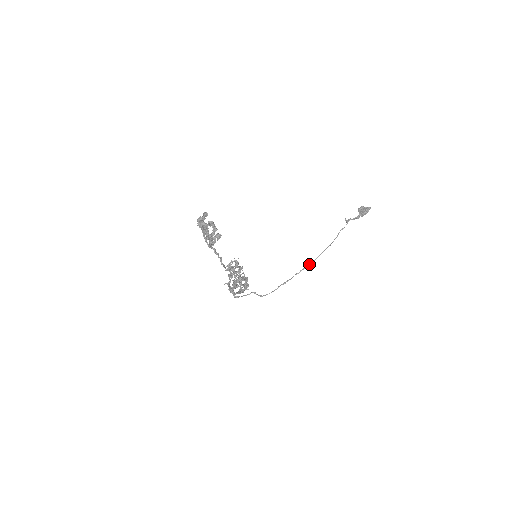
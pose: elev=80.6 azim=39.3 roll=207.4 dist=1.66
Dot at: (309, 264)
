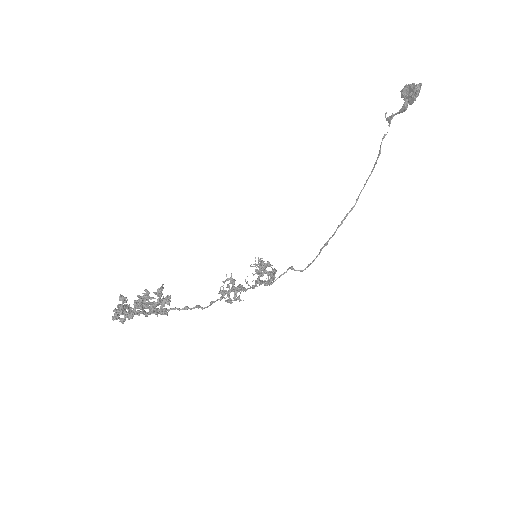
Dot at: (351, 208)
